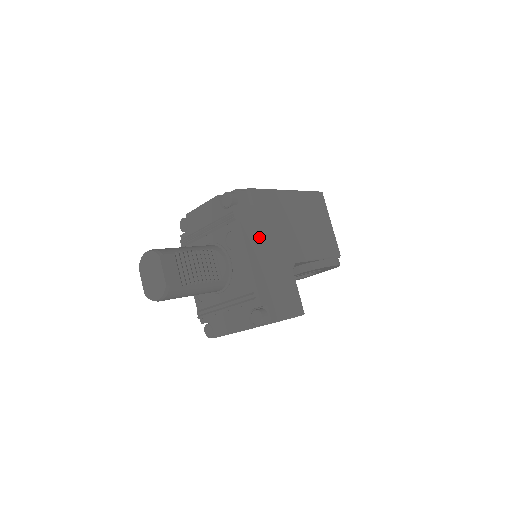
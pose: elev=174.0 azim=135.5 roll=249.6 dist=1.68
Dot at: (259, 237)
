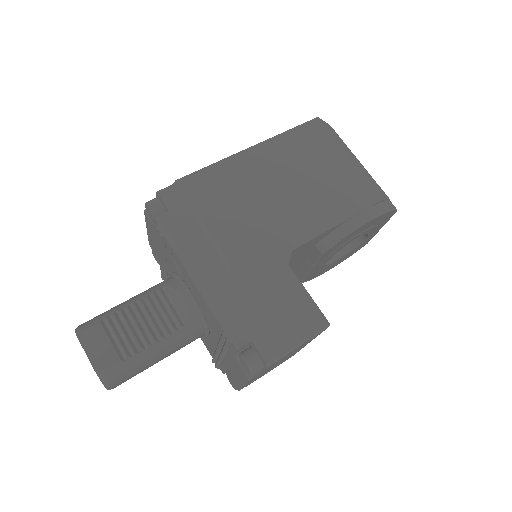
Dot at: (211, 243)
